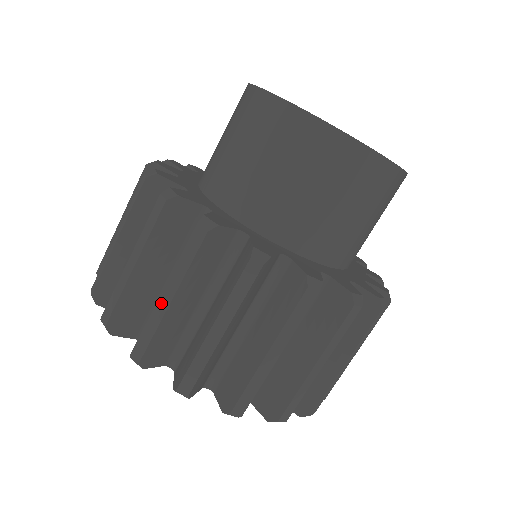
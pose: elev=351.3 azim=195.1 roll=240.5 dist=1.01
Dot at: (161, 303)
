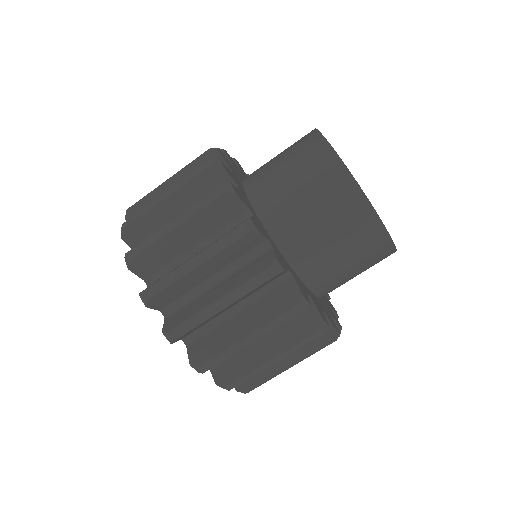
Dot at: (242, 343)
